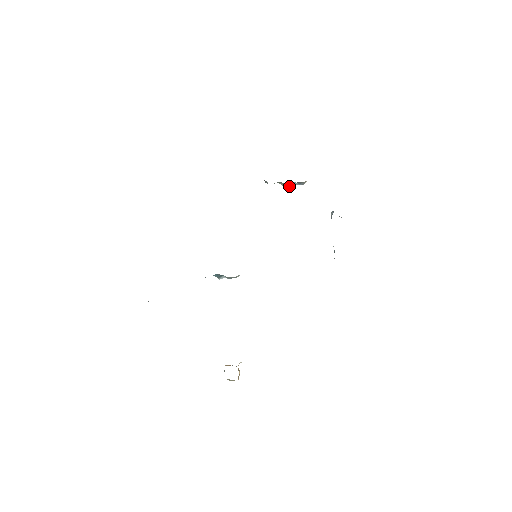
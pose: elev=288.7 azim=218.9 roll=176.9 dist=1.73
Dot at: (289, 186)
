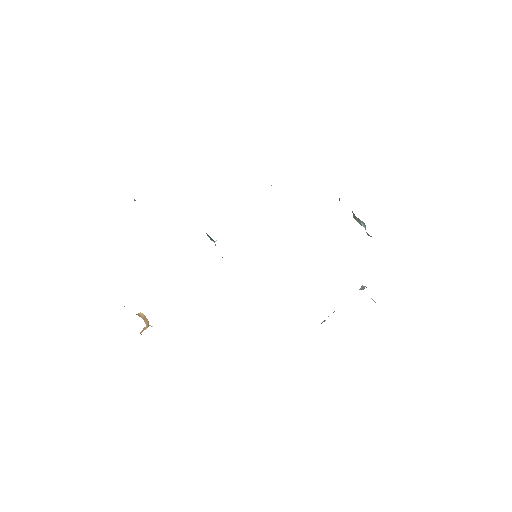
Dot at: (358, 222)
